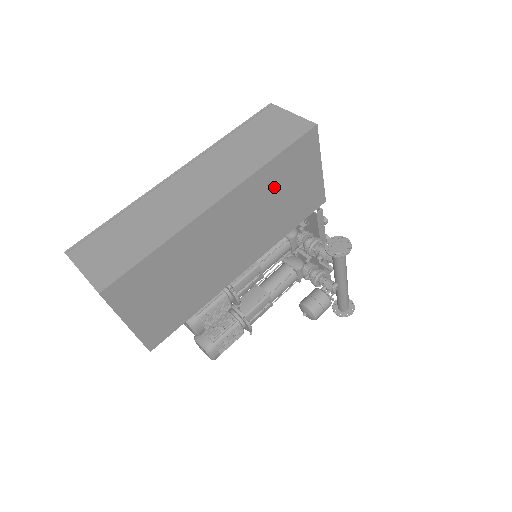
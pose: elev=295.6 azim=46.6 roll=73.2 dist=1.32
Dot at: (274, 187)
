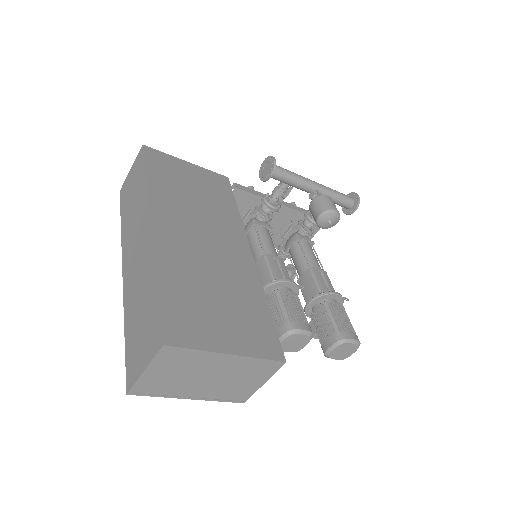
Dot at: (177, 192)
